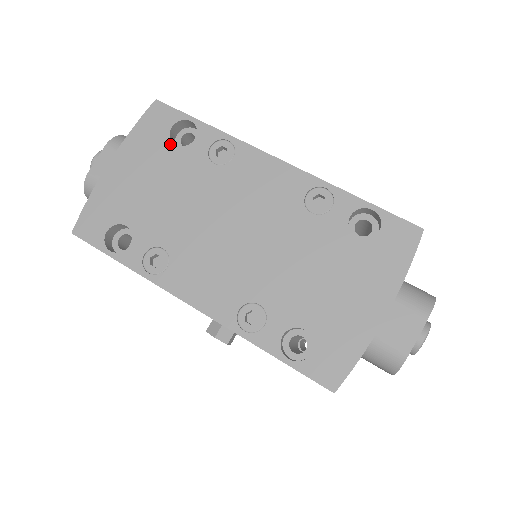
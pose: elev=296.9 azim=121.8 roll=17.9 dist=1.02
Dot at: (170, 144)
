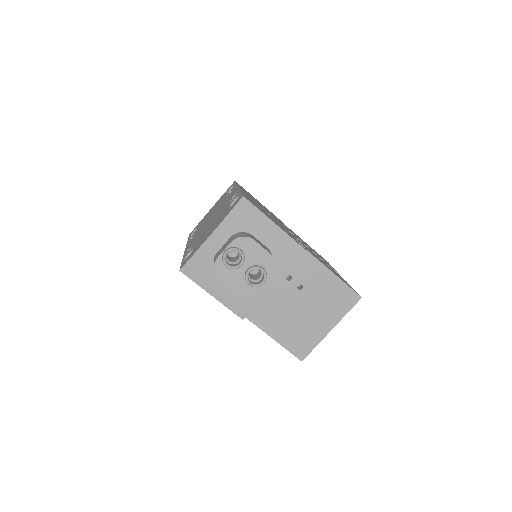
Dot at: occluded
